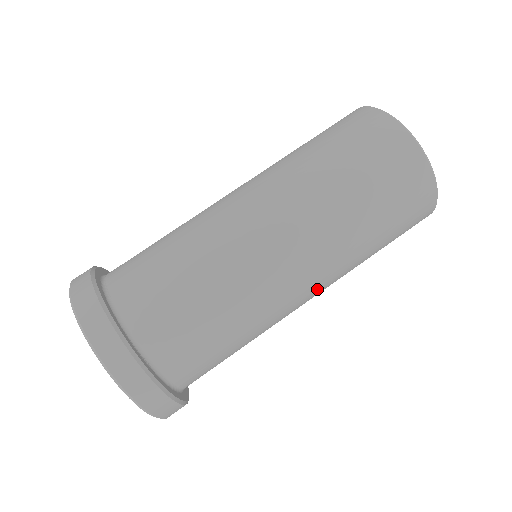
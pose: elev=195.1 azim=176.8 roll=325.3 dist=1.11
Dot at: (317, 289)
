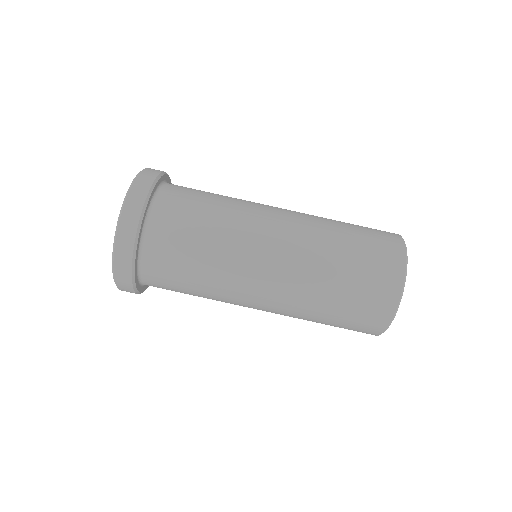
Dot at: (274, 285)
